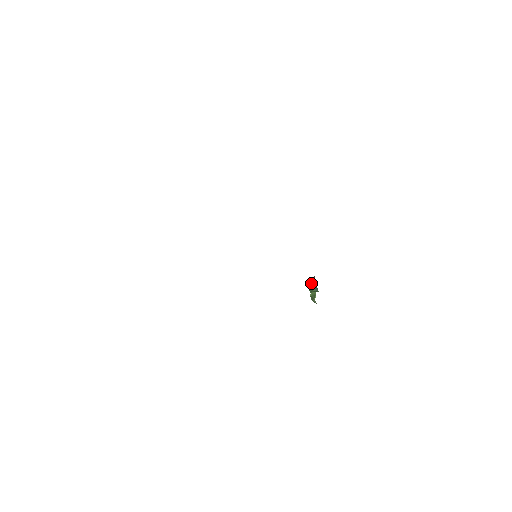
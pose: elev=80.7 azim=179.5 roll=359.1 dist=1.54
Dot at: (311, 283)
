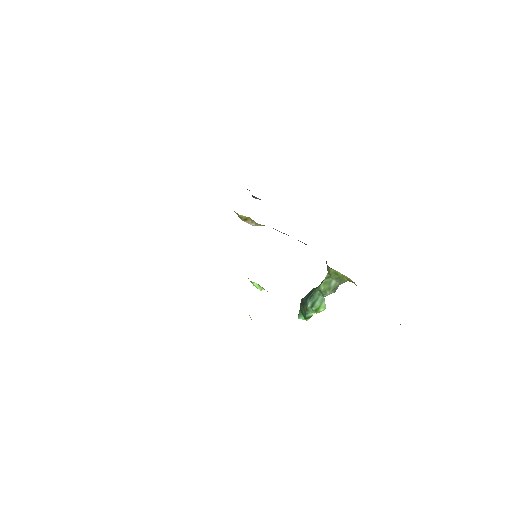
Dot at: (308, 296)
